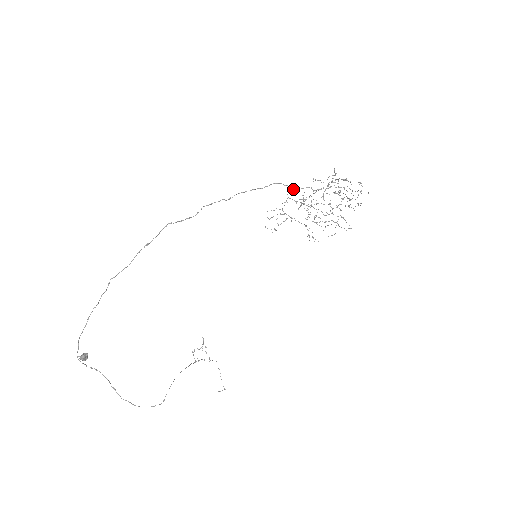
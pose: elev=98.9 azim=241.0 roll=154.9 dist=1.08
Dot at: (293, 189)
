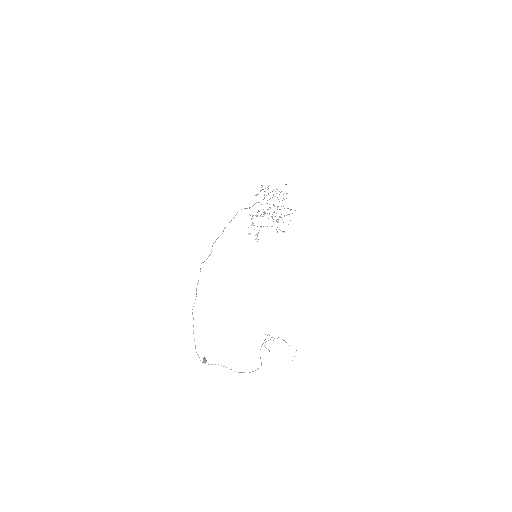
Dot at: occluded
